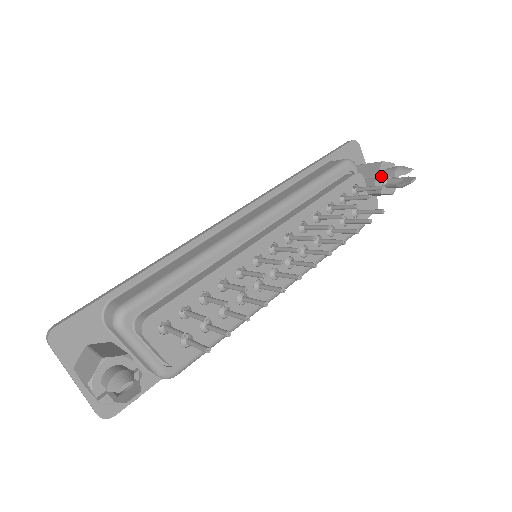
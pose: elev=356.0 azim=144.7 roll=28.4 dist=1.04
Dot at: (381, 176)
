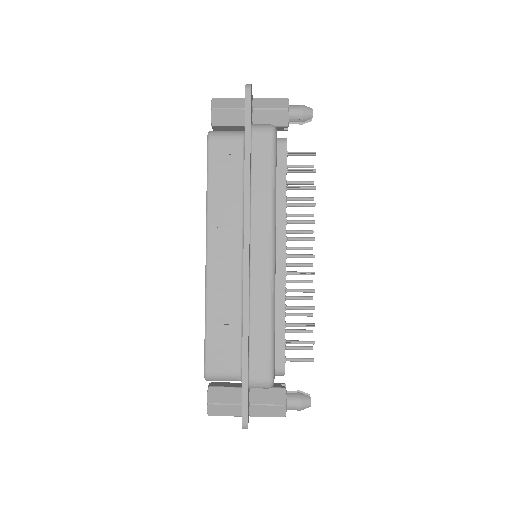
Dot at: (288, 121)
